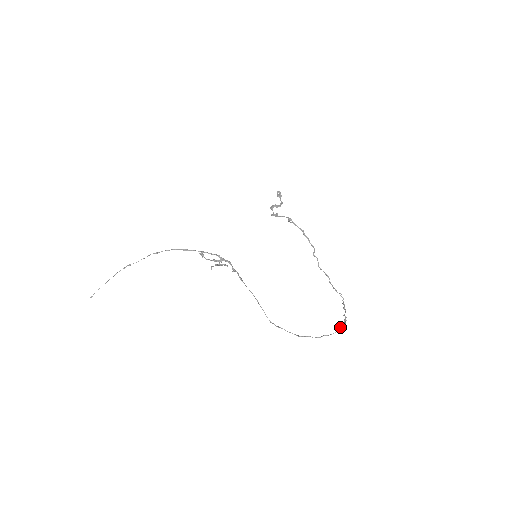
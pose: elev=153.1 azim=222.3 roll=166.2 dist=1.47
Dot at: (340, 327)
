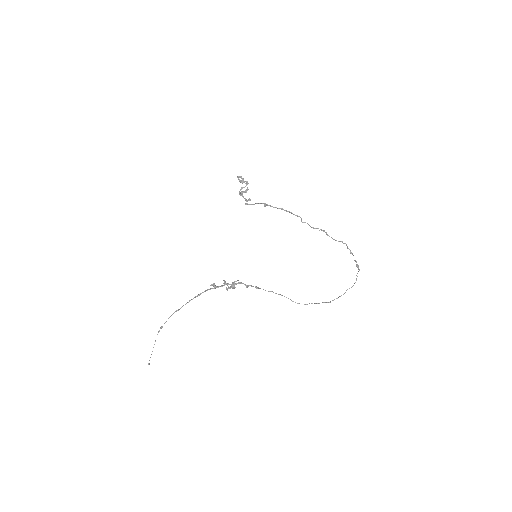
Dot at: (356, 275)
